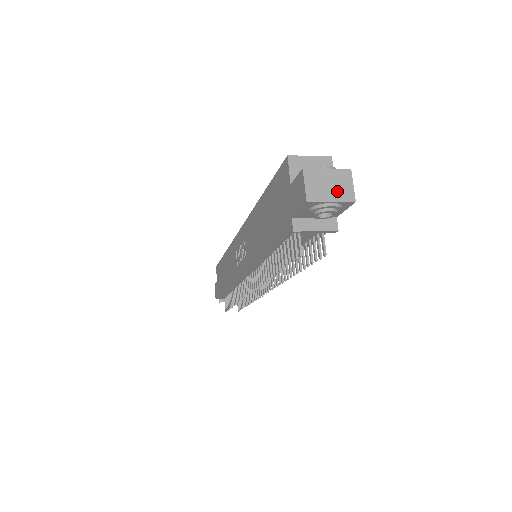
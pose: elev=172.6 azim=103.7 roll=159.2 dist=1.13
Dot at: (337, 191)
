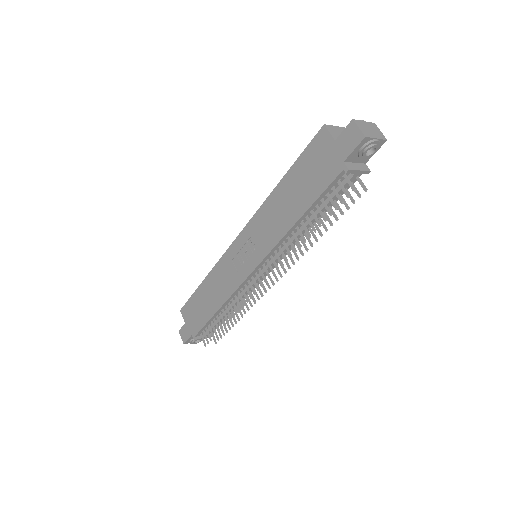
Dot at: (376, 133)
